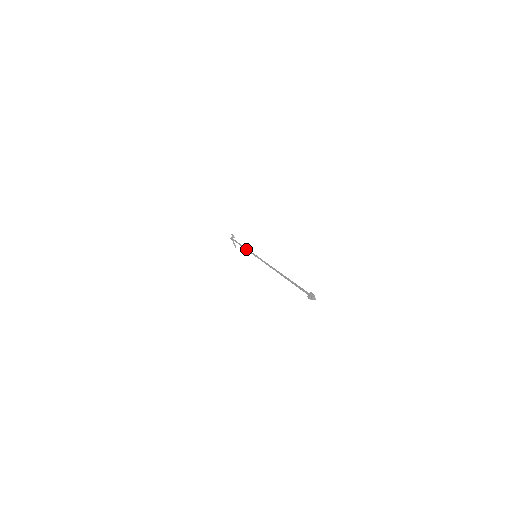
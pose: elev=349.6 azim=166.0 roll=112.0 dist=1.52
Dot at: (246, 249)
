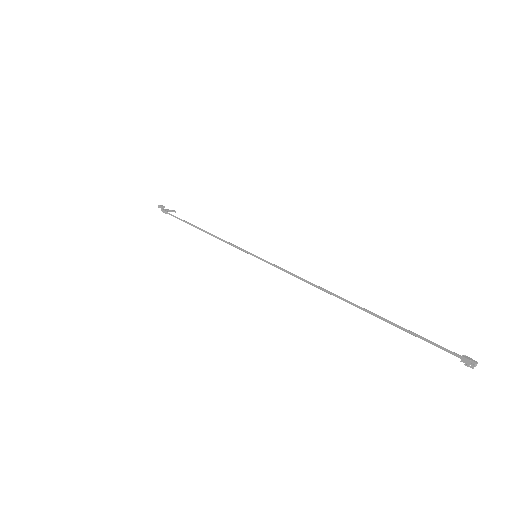
Dot at: occluded
